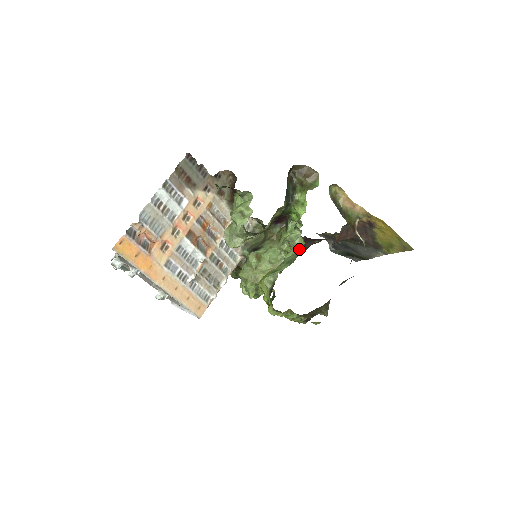
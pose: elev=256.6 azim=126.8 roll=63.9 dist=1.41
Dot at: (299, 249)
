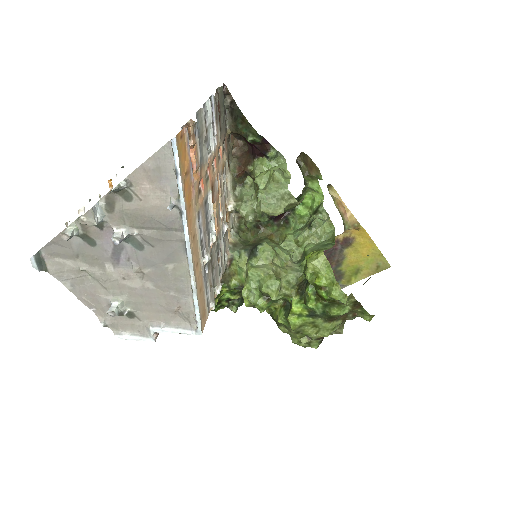
Dot at: (323, 238)
